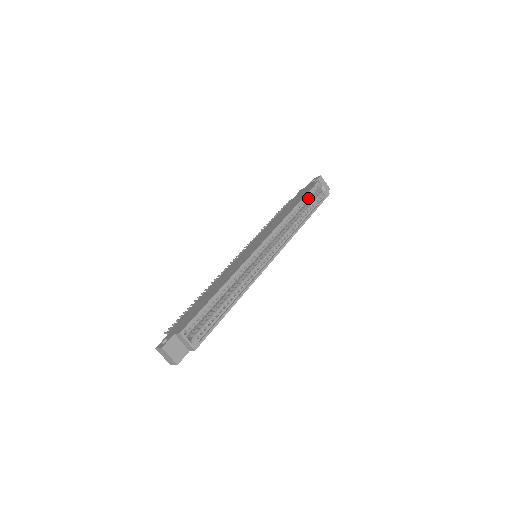
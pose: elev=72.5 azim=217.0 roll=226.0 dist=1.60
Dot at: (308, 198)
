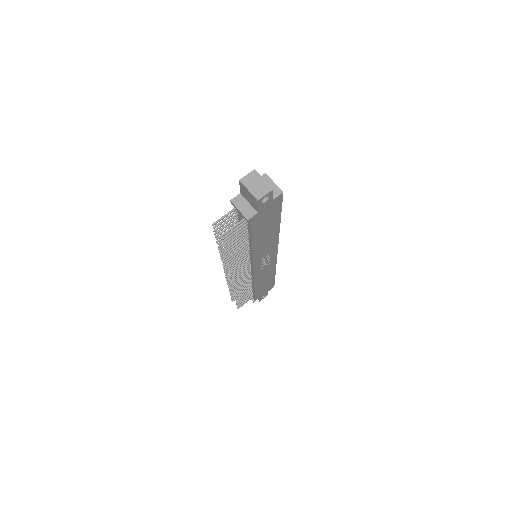
Dot at: occluded
